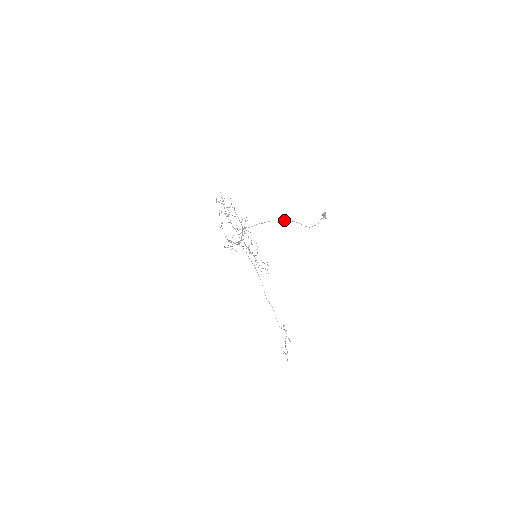
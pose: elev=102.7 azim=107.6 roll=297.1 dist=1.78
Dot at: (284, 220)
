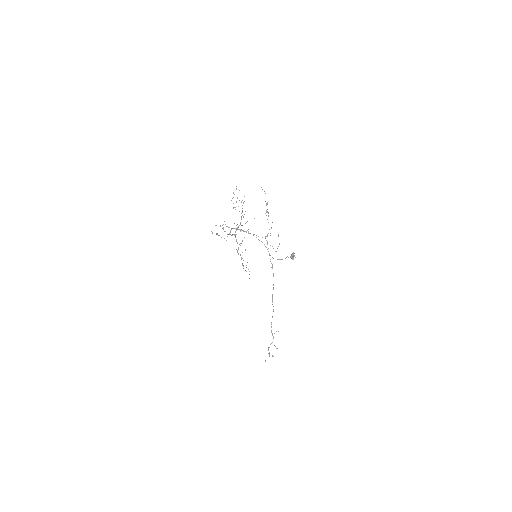
Dot at: occluded
